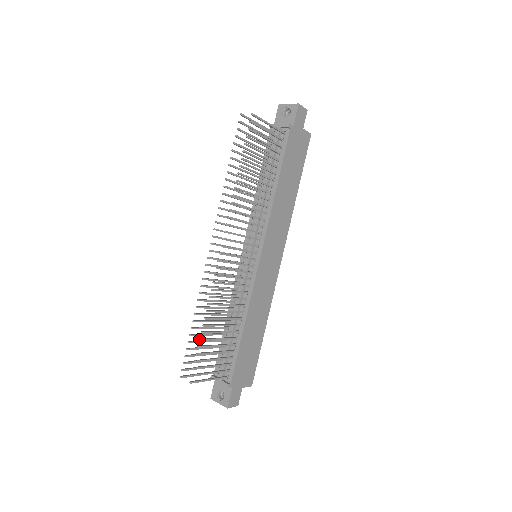
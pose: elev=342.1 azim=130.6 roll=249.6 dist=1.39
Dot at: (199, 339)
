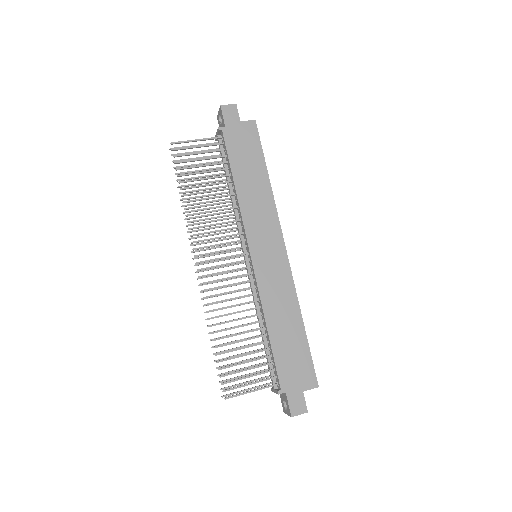
Dot at: occluded
